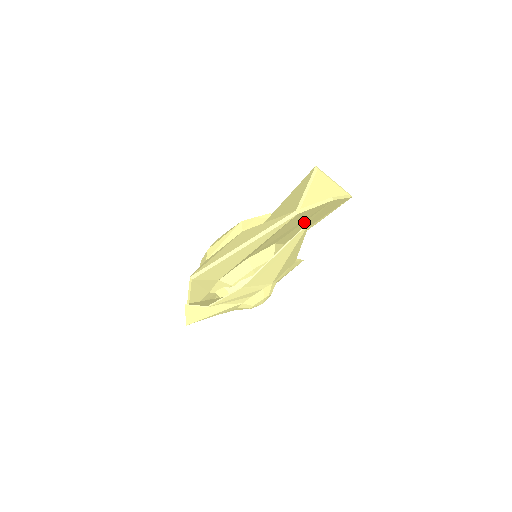
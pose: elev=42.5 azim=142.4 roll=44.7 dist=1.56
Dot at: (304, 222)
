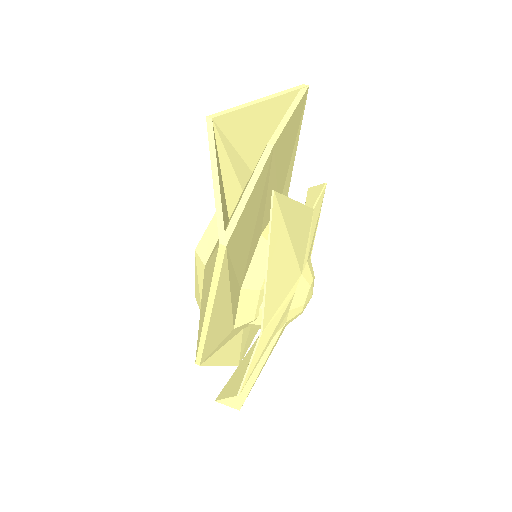
Dot at: (268, 192)
